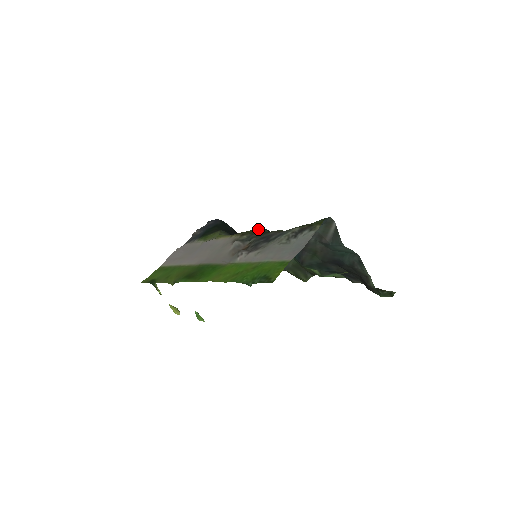
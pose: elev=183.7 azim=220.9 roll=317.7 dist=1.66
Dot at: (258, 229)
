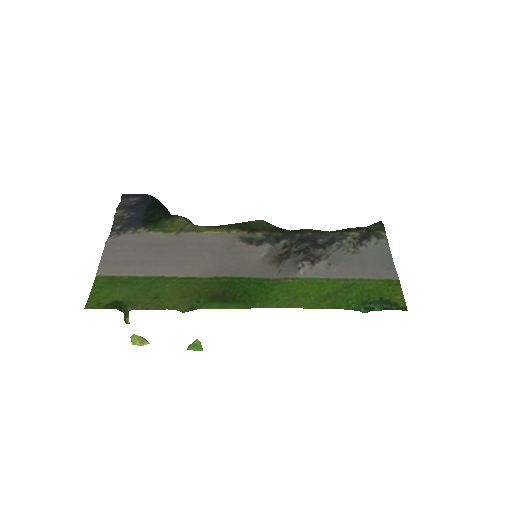
Dot at: (263, 222)
